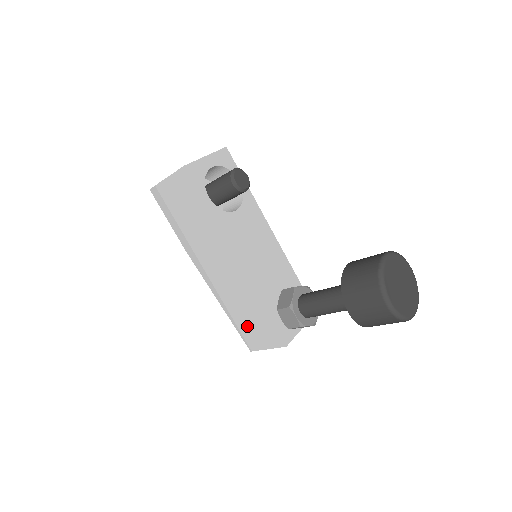
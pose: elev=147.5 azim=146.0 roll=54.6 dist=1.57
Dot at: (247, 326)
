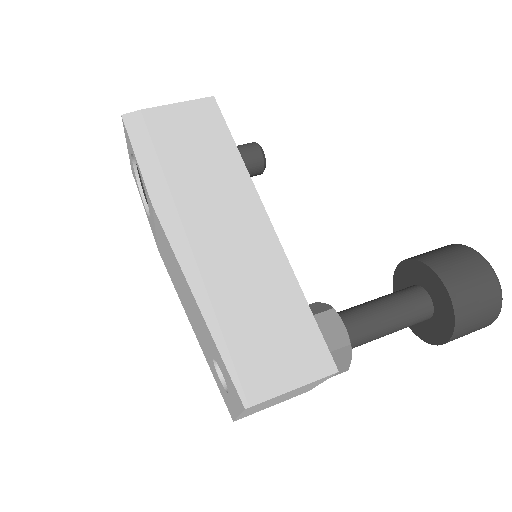
Dot at: (254, 341)
